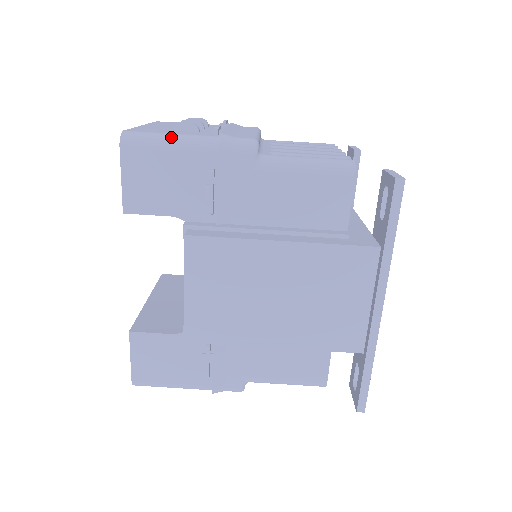
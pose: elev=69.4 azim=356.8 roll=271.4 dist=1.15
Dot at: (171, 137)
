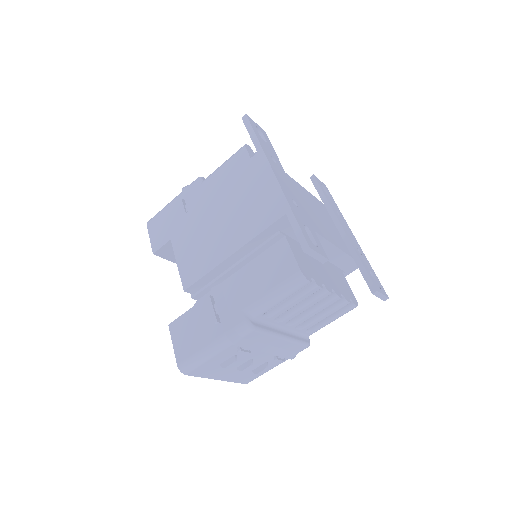
Dot at: occluded
